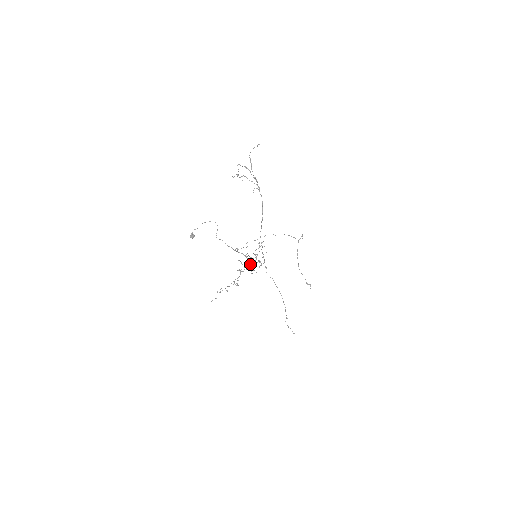
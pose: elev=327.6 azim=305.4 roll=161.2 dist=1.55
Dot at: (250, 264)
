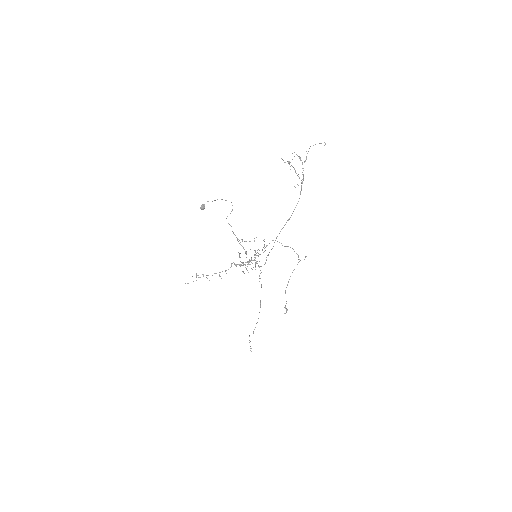
Dot at: (245, 262)
